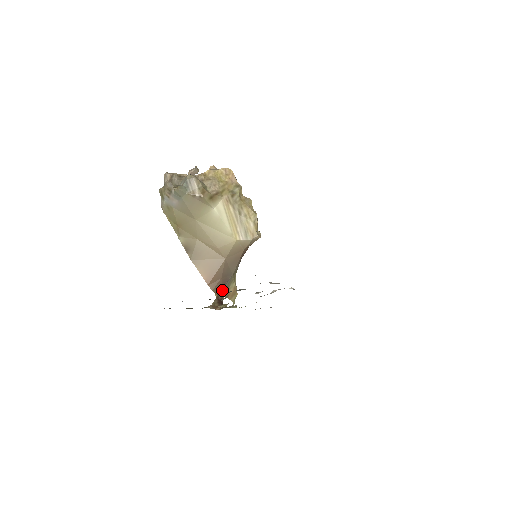
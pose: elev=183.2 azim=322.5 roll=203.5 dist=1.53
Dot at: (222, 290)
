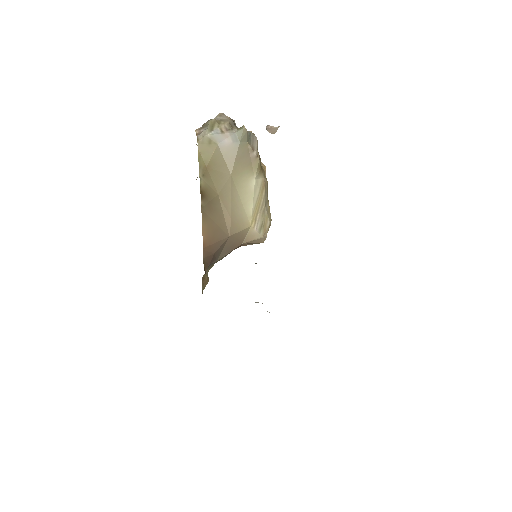
Dot at: occluded
